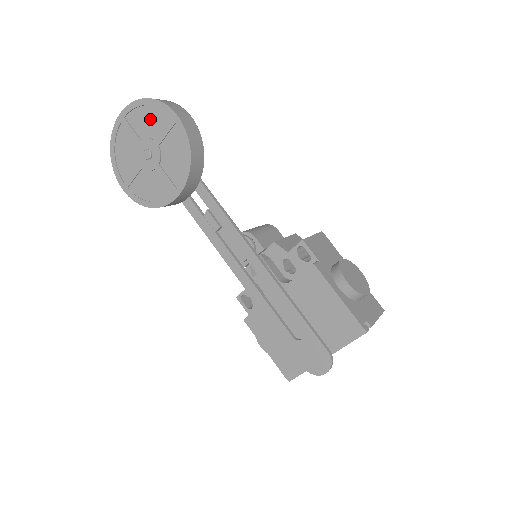
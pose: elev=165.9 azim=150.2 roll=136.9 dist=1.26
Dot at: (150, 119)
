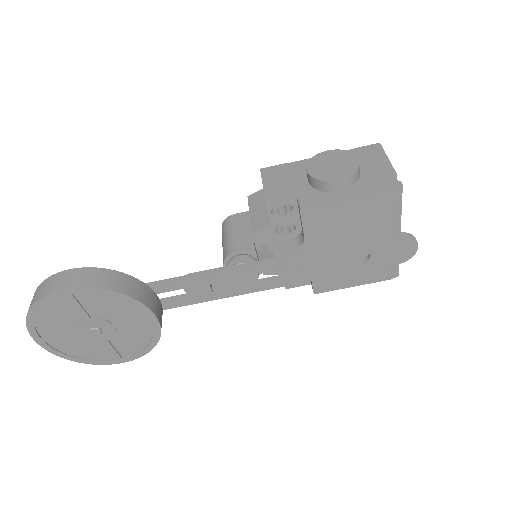
Dot at: (55, 316)
